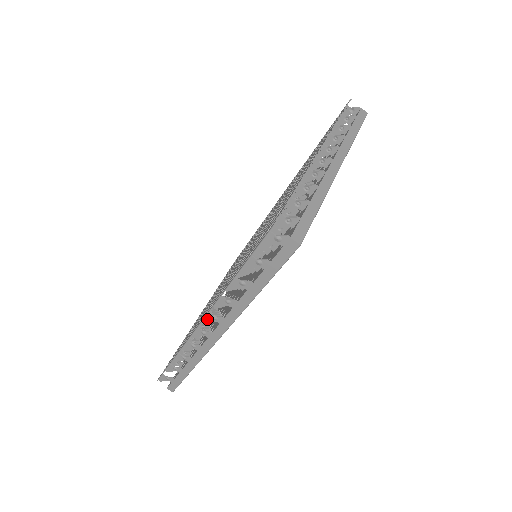
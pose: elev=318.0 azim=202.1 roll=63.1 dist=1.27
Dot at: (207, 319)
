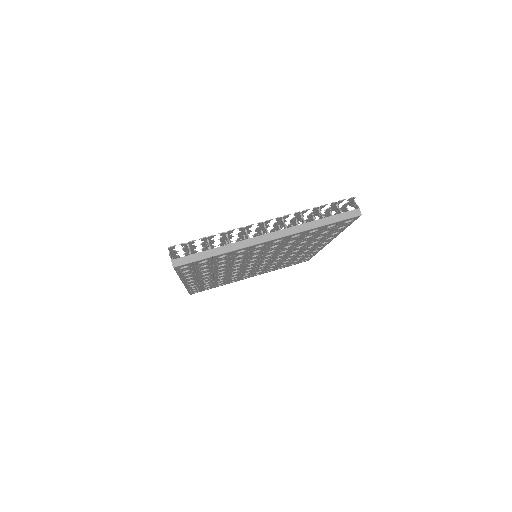
Dot at: occluded
